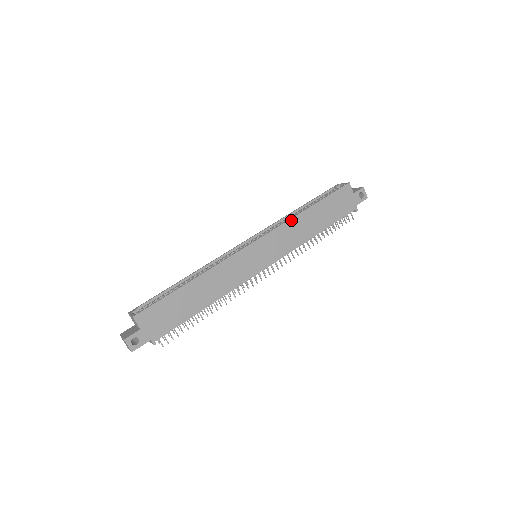
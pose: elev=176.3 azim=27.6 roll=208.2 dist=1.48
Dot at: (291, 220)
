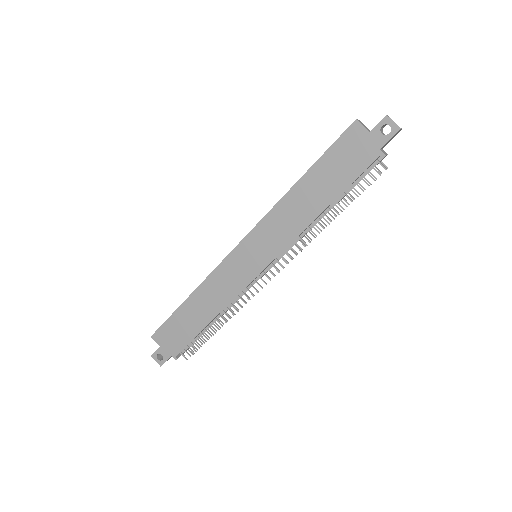
Dot at: (277, 205)
